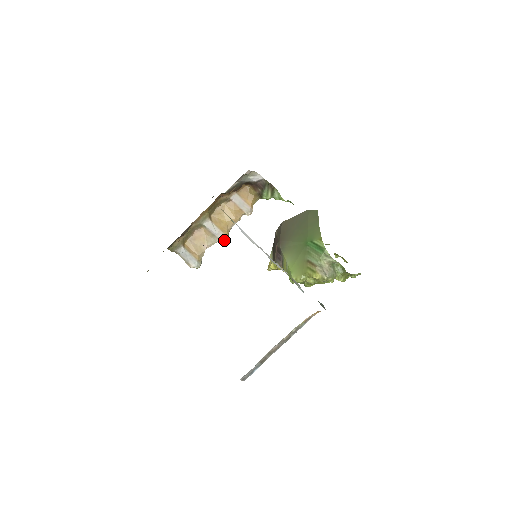
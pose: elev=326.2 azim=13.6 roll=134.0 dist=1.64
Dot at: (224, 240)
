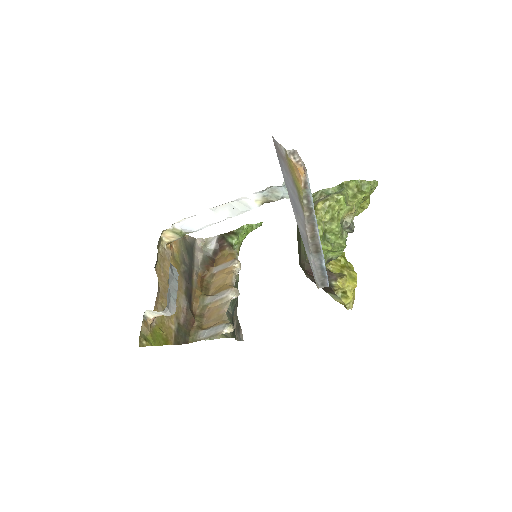
Dot at: (236, 294)
